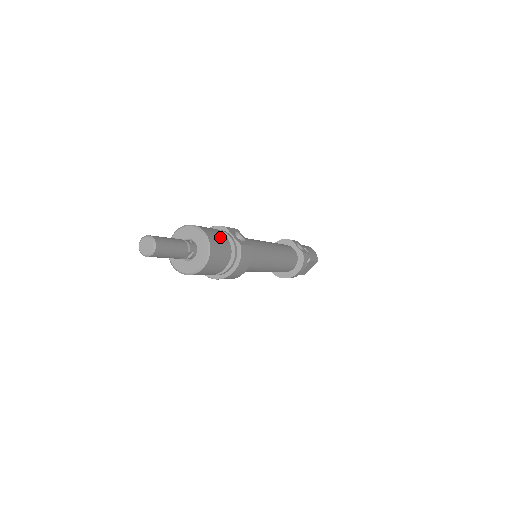
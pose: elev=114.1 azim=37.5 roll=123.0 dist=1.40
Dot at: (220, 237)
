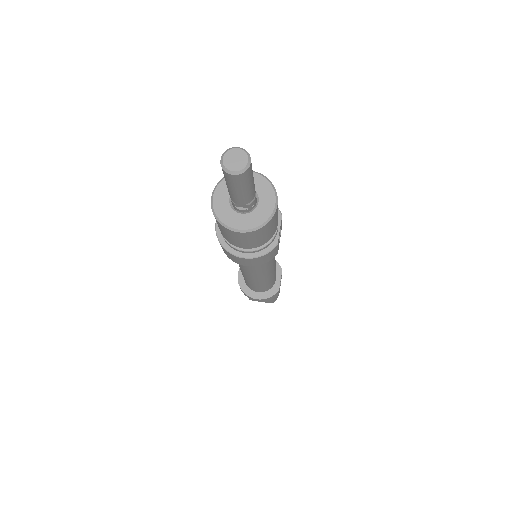
Dot at: (277, 221)
